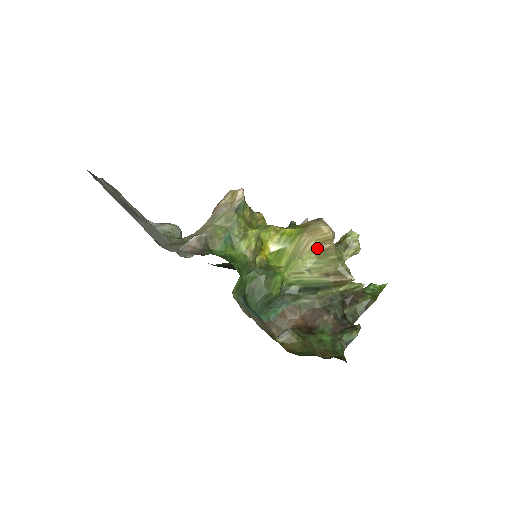
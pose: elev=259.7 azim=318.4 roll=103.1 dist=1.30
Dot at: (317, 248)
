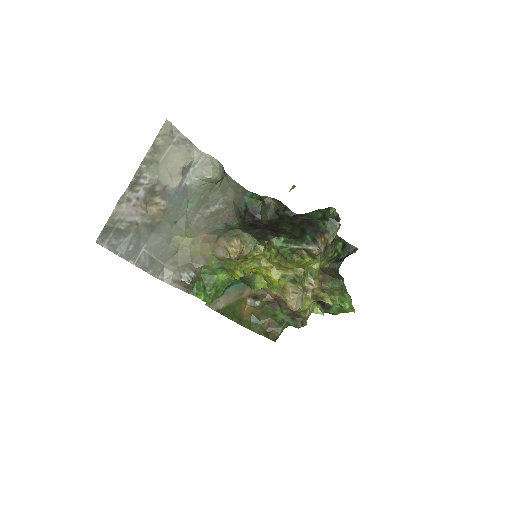
Dot at: occluded
